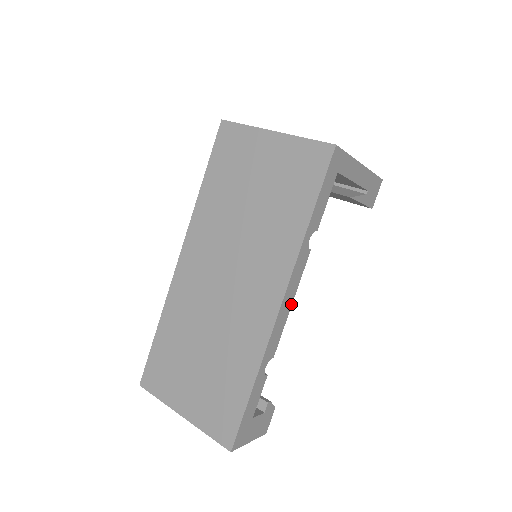
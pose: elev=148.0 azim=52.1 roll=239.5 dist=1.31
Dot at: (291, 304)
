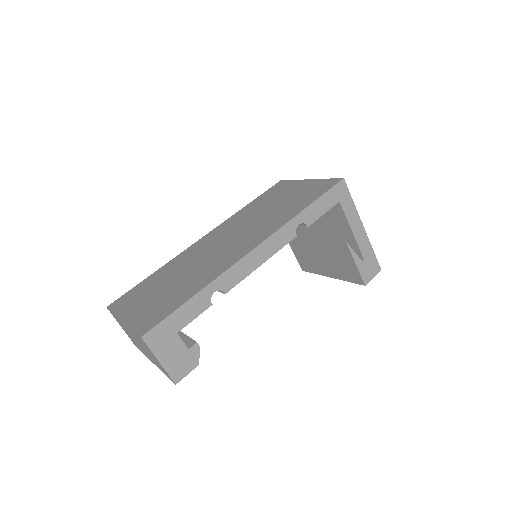
Dot at: (262, 263)
